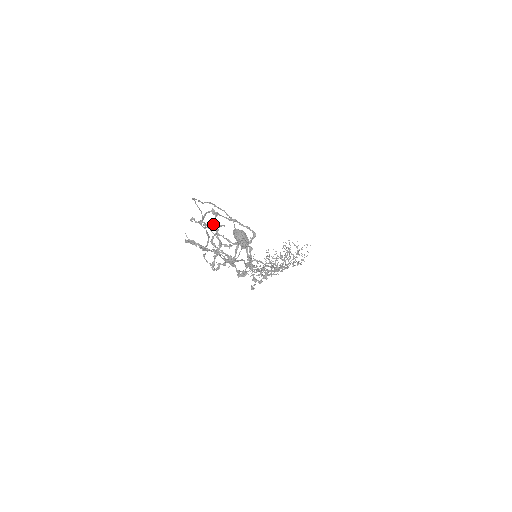
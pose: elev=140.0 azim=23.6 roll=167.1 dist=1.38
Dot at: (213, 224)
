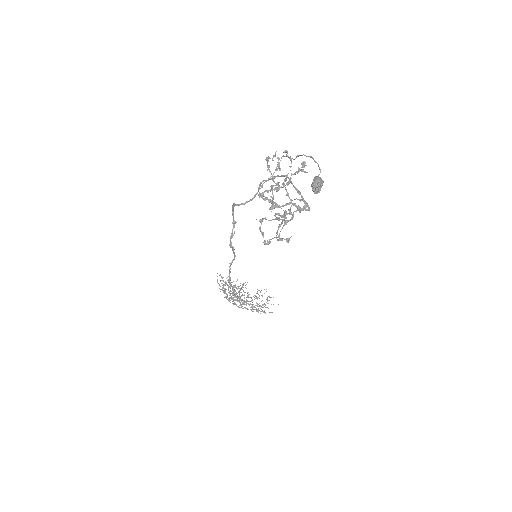
Dot at: (285, 178)
